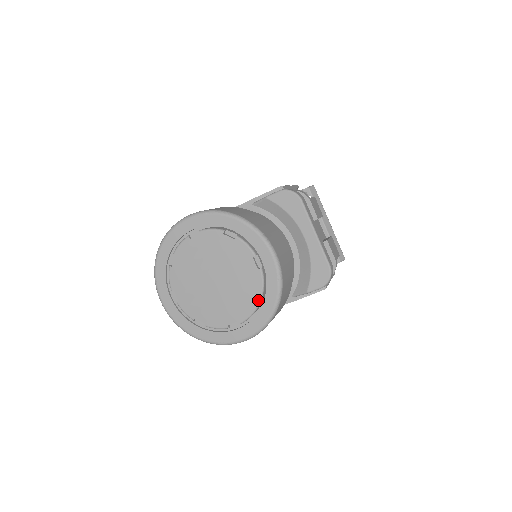
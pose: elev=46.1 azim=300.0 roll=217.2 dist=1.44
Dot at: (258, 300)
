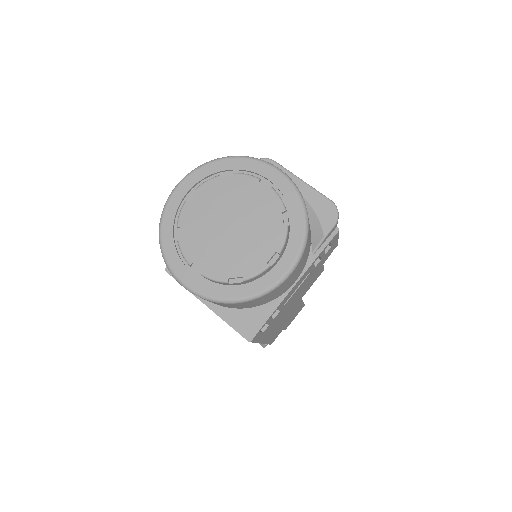
Dot at: (284, 221)
